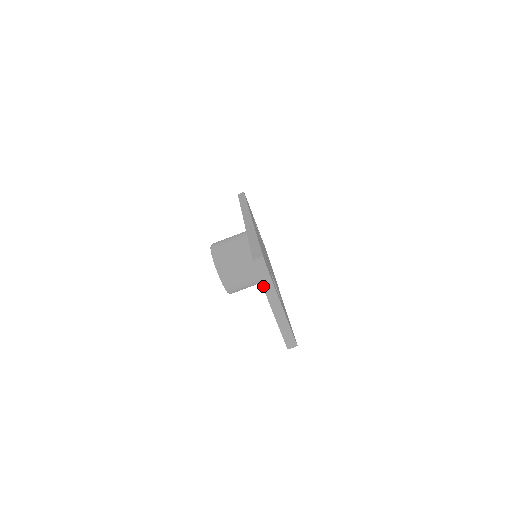
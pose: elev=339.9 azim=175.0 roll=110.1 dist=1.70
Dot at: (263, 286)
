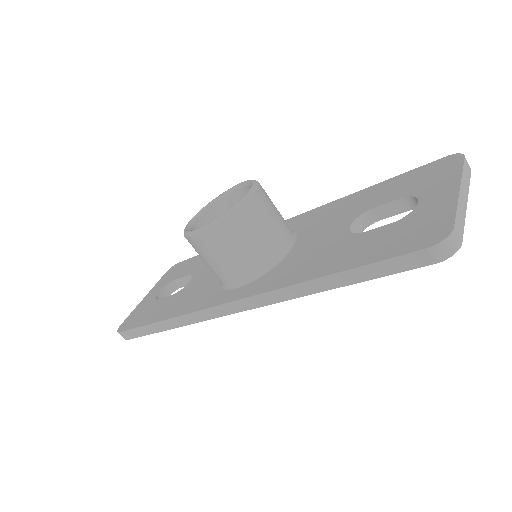
Dot at: (464, 166)
